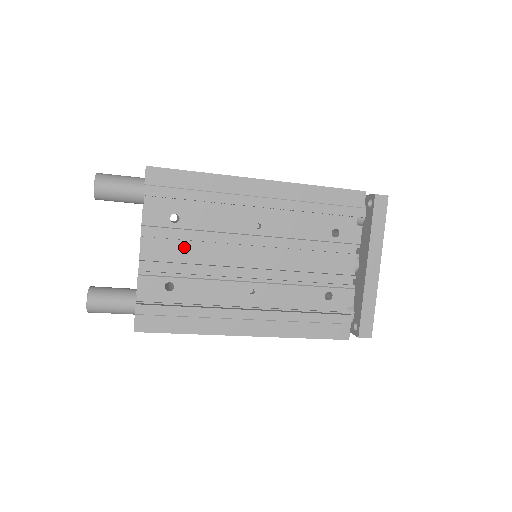
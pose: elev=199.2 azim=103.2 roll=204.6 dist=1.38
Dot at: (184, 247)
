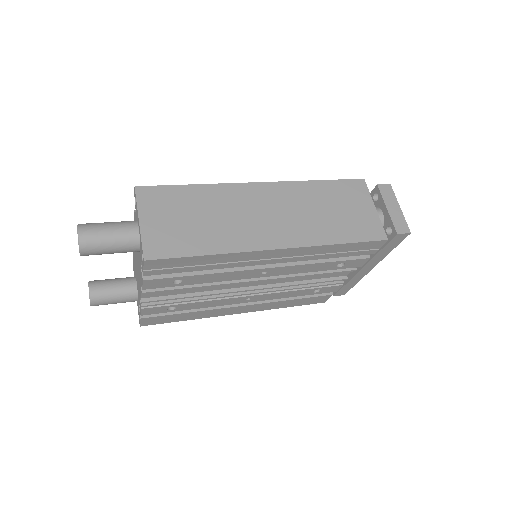
Dot at: occluded
